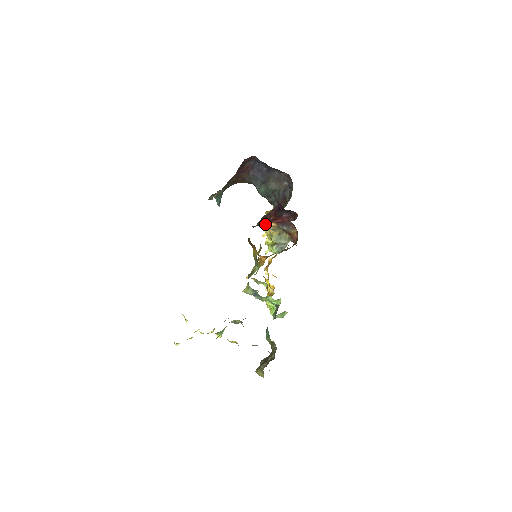
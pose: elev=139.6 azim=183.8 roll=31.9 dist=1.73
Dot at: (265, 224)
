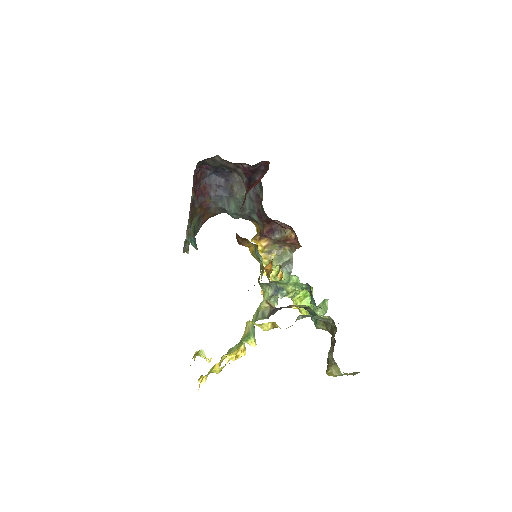
Dot at: occluded
